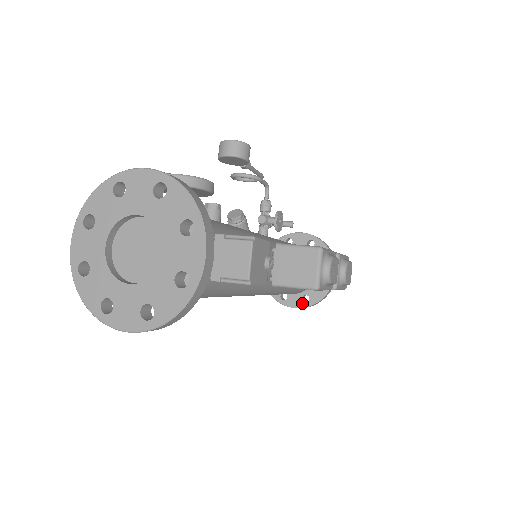
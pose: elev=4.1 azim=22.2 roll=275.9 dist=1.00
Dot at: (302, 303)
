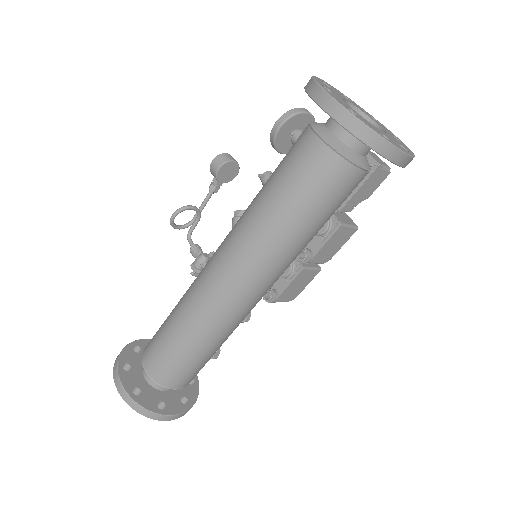
Dot at: (183, 406)
